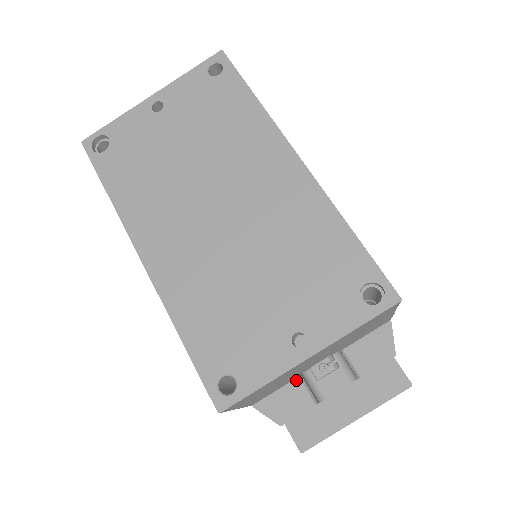
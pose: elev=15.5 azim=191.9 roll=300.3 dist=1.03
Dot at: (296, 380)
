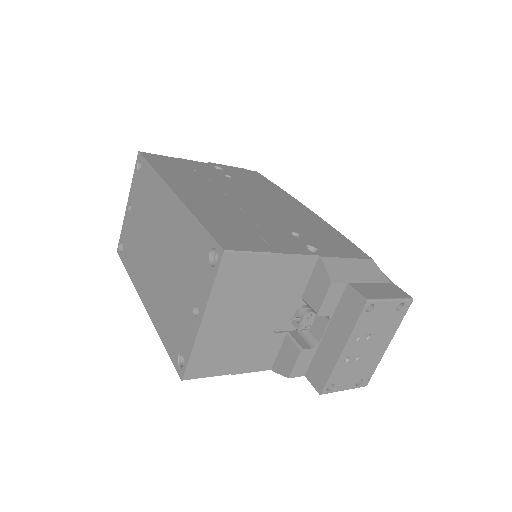
Dot at: (285, 338)
